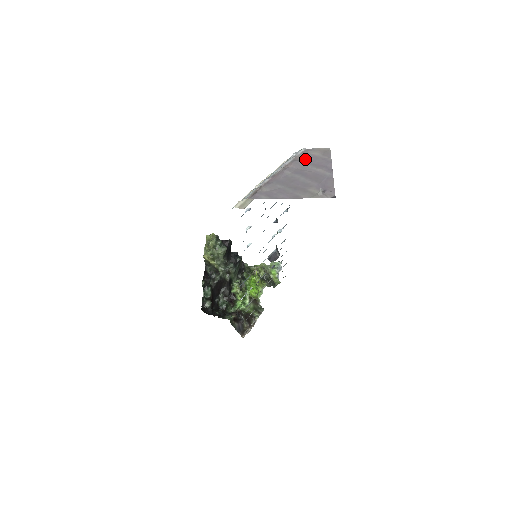
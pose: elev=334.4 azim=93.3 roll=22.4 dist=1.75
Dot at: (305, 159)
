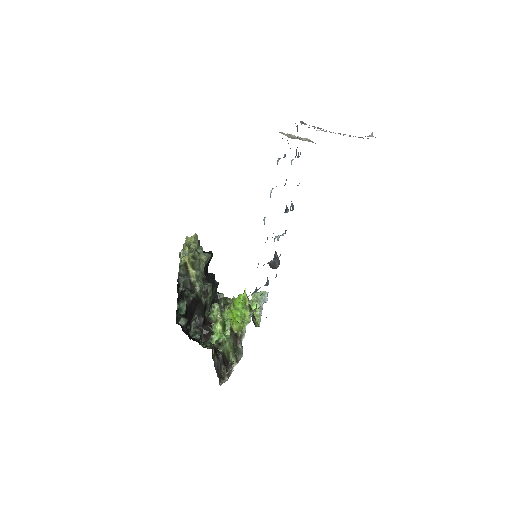
Dot at: occluded
